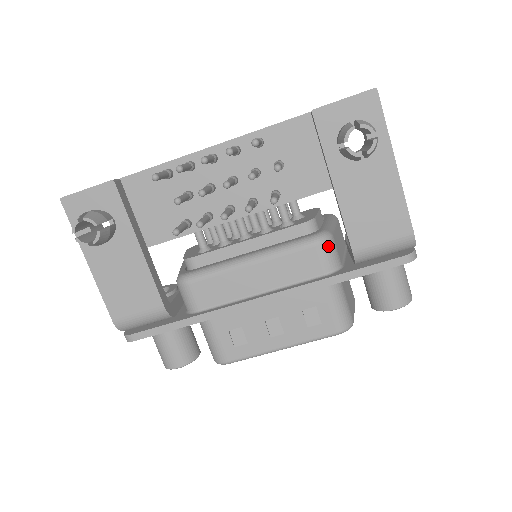
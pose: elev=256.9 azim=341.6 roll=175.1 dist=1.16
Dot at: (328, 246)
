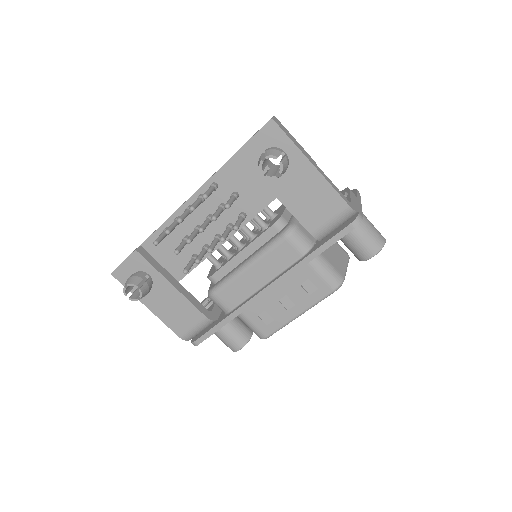
Dot at: (295, 236)
